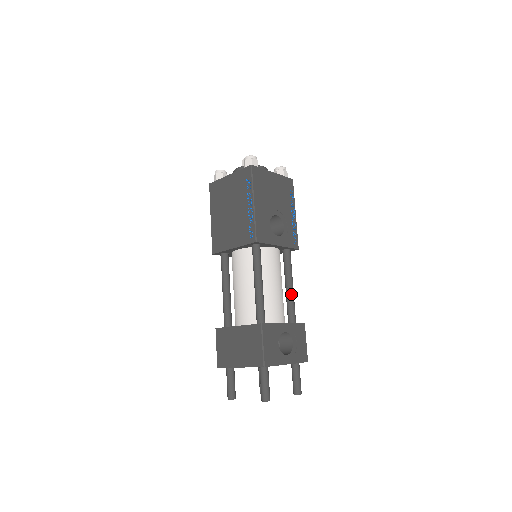
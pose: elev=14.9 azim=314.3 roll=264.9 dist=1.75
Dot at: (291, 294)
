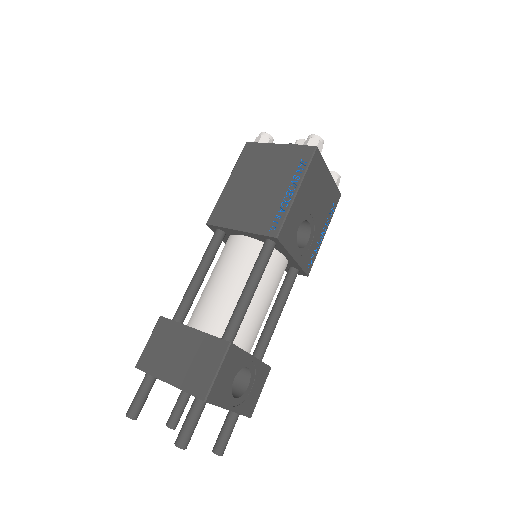
Dot at: (274, 324)
